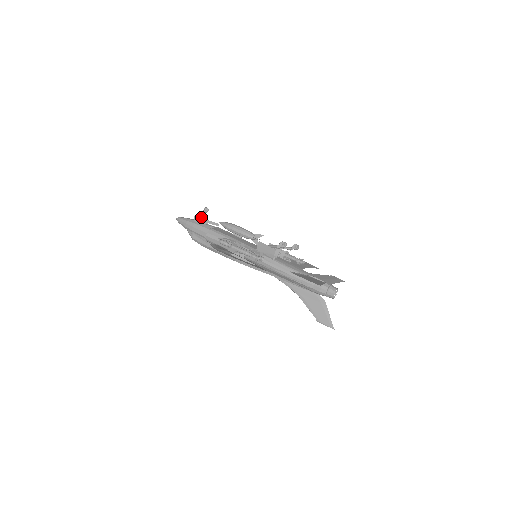
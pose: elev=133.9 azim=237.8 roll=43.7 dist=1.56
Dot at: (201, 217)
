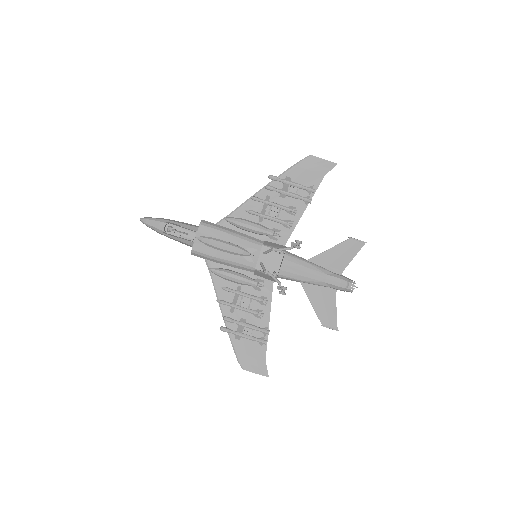
Dot at: occluded
